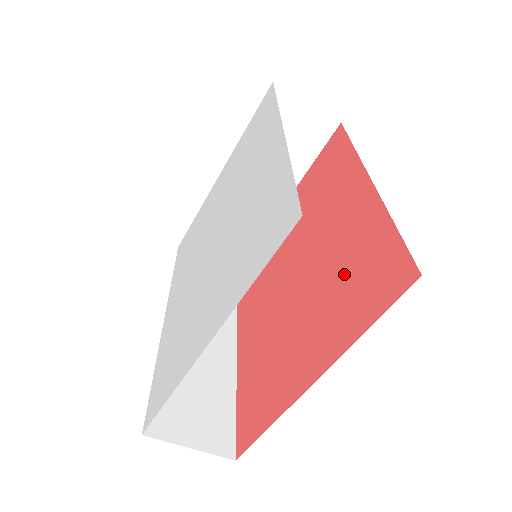
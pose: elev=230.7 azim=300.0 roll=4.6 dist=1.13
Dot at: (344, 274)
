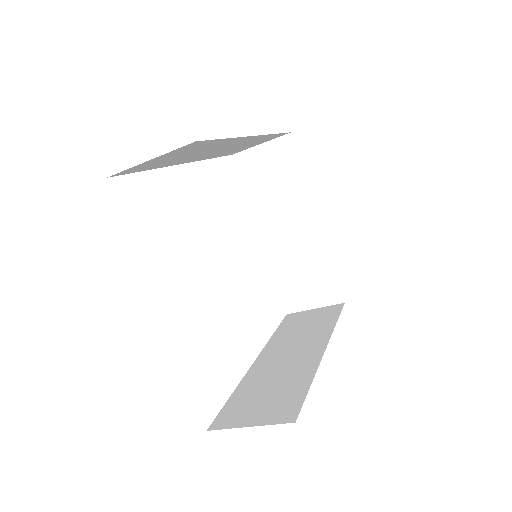
Dot at: occluded
